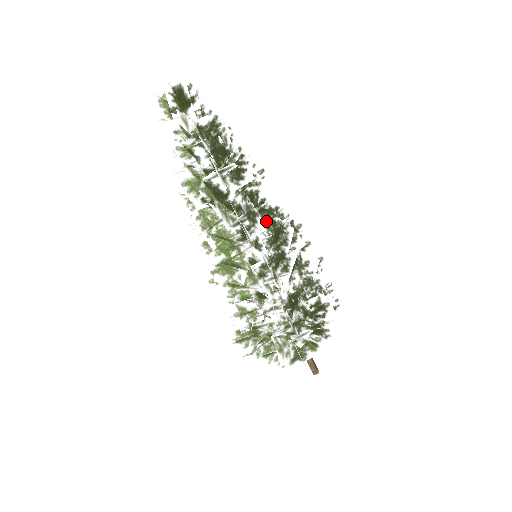
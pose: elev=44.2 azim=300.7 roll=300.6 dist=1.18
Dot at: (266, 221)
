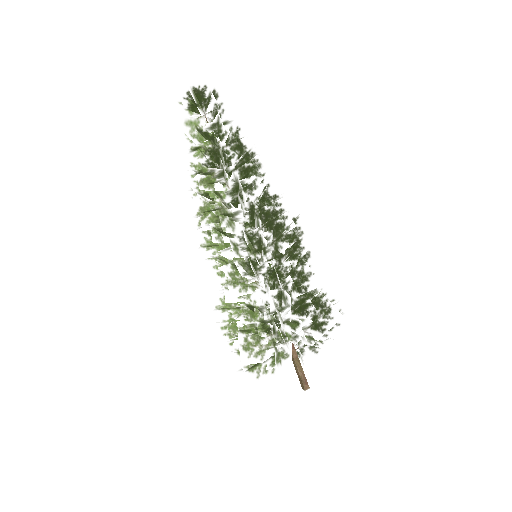
Dot at: (258, 224)
